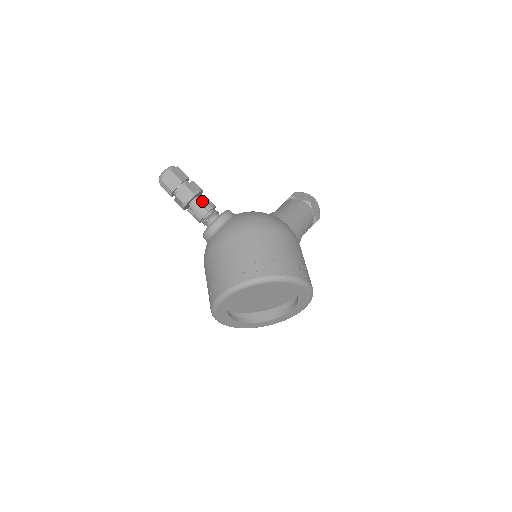
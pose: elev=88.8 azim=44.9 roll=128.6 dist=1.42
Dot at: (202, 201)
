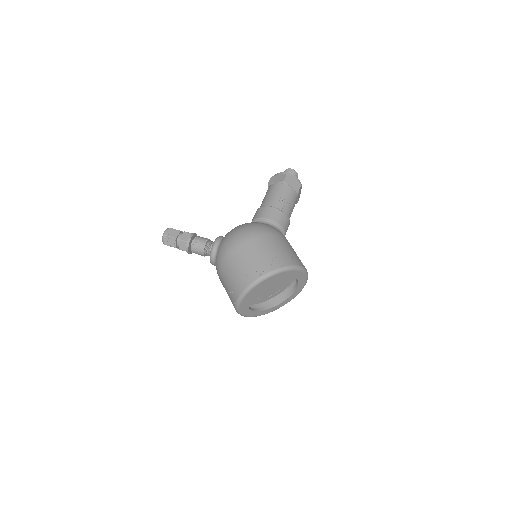
Dot at: (196, 243)
